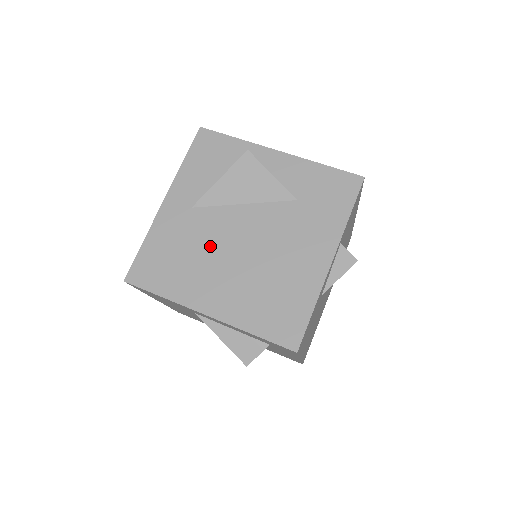
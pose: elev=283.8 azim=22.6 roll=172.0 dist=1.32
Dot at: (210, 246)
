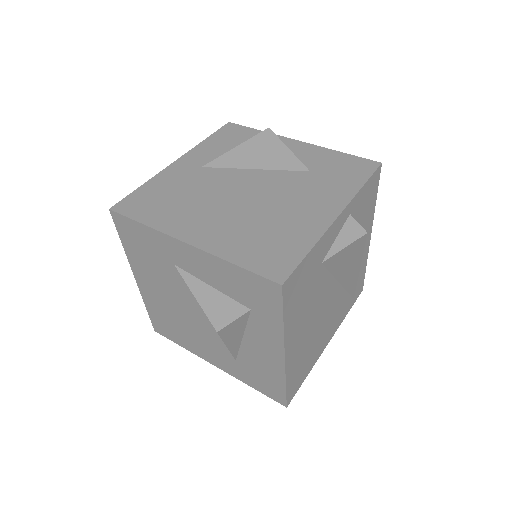
Dot at: (210, 193)
